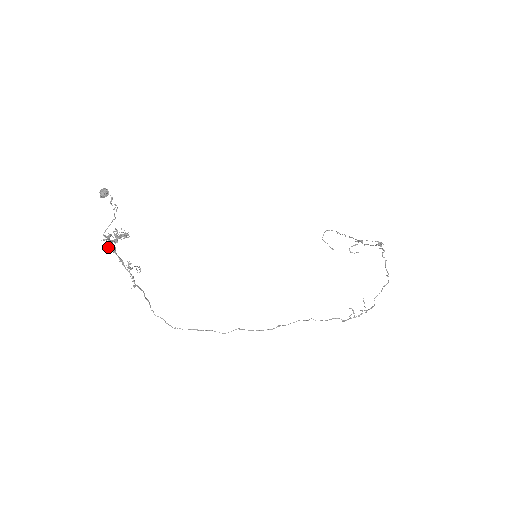
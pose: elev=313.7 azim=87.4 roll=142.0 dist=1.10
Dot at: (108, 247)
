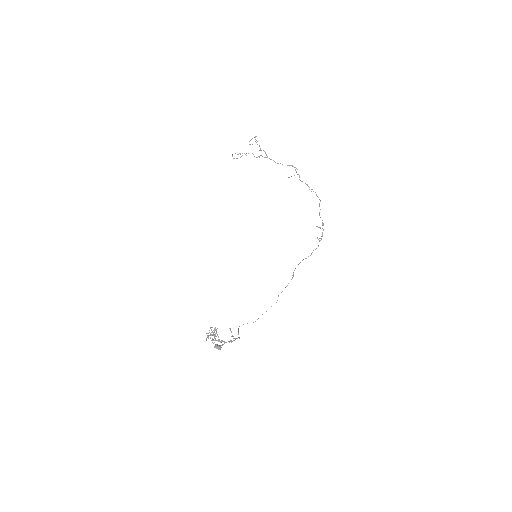
Dot at: occluded
